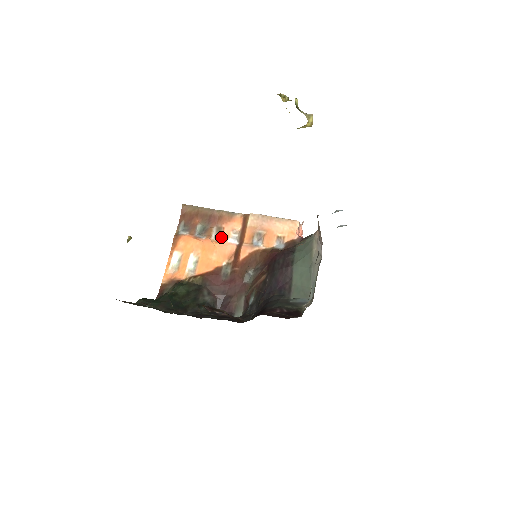
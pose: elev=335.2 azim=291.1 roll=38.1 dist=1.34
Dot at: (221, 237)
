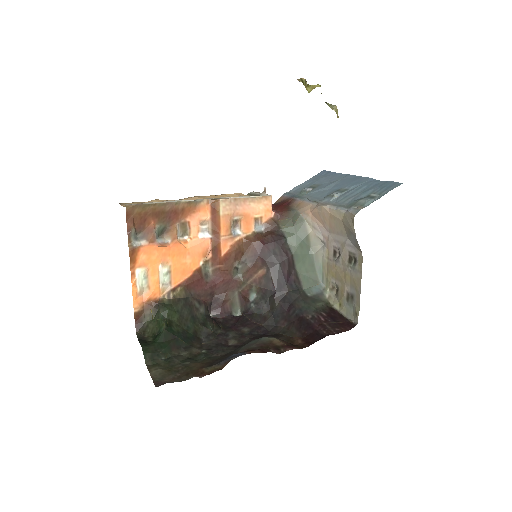
Dot at: (188, 234)
